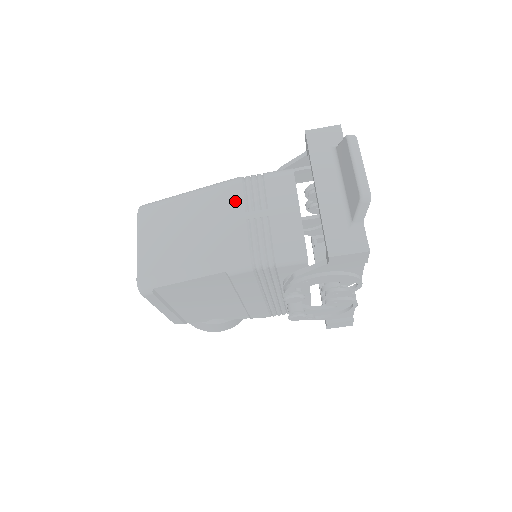
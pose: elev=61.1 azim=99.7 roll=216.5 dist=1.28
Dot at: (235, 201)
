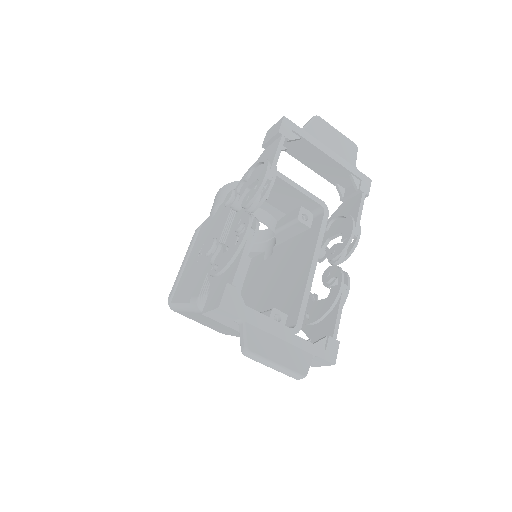
Dot at: occluded
